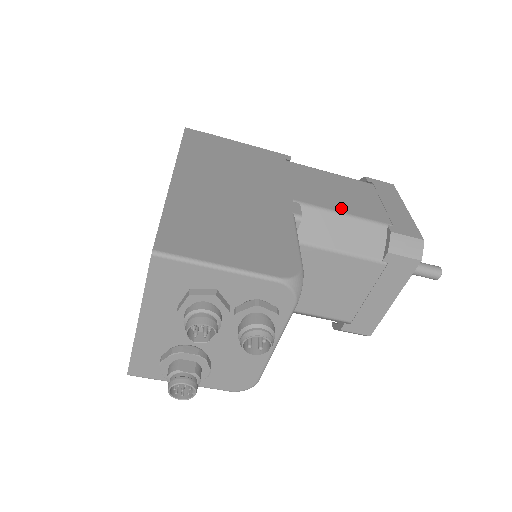
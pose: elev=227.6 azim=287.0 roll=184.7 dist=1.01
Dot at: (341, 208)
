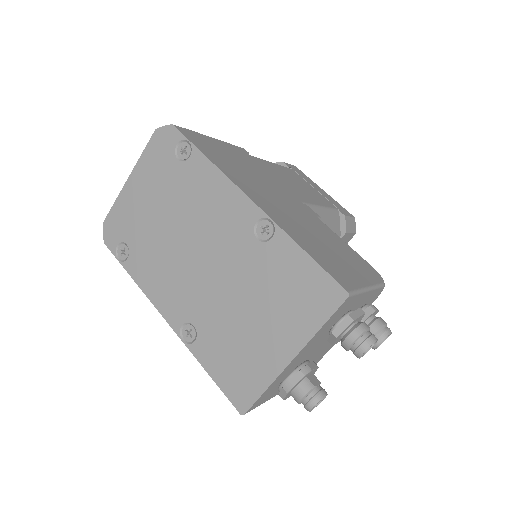
Dot at: (316, 201)
